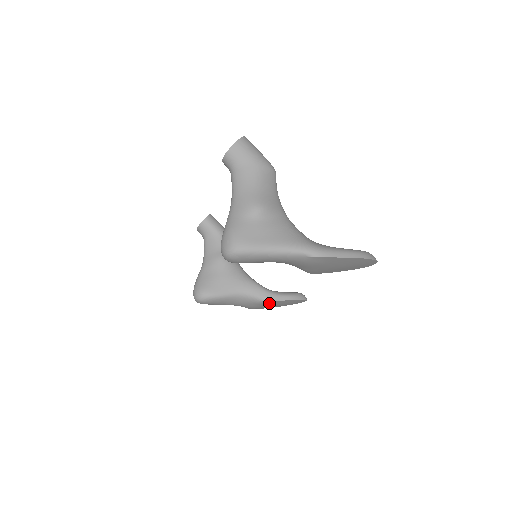
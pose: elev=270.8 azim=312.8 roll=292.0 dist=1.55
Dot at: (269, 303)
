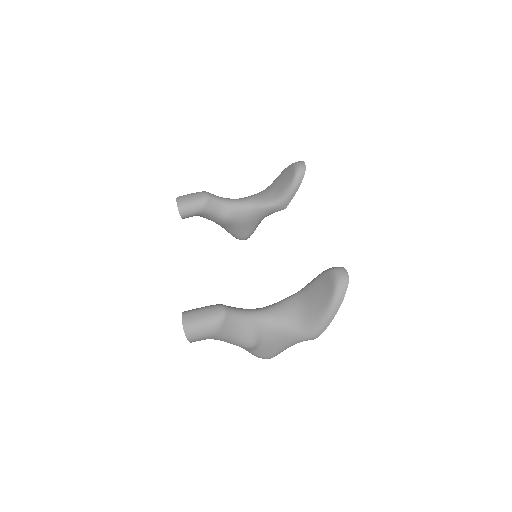
Dot at: occluded
